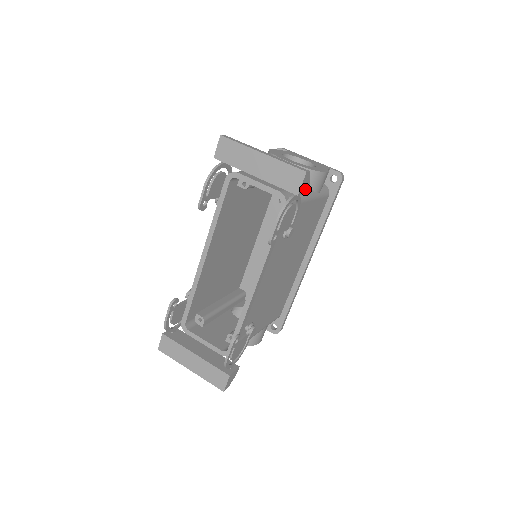
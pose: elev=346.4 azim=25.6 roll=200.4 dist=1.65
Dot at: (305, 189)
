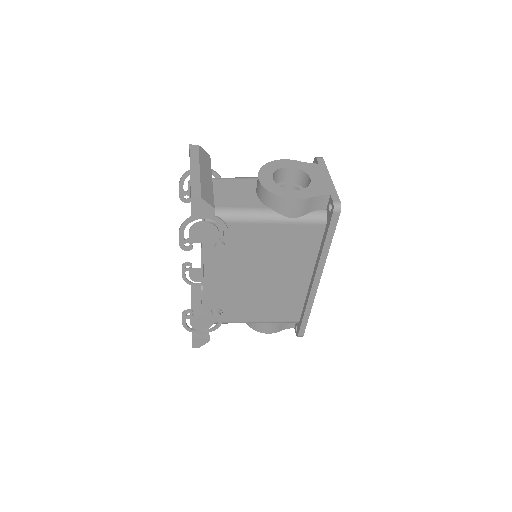
Dot at: (208, 212)
